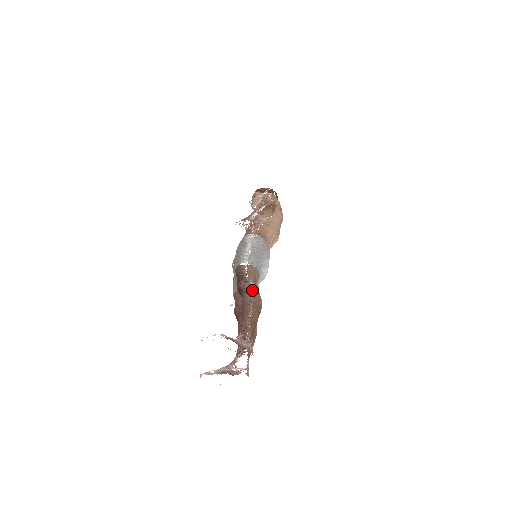
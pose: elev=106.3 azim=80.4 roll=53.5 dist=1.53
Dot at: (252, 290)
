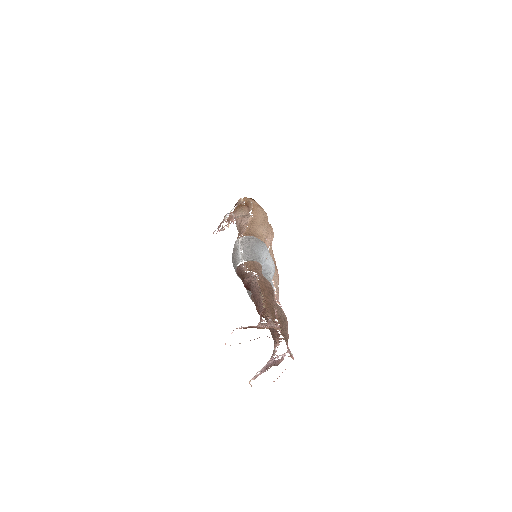
Dot at: occluded
